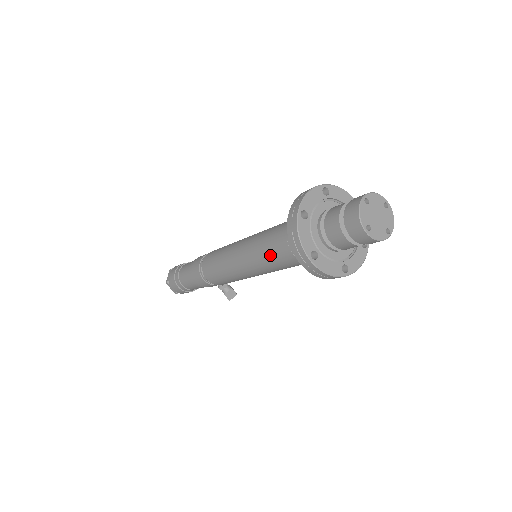
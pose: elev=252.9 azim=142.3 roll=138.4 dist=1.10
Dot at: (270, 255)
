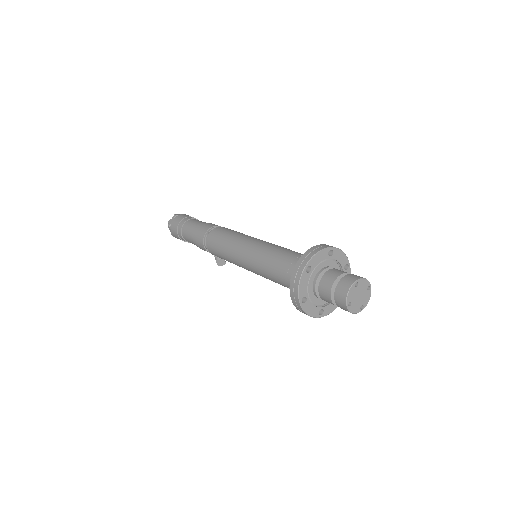
Dot at: (269, 272)
